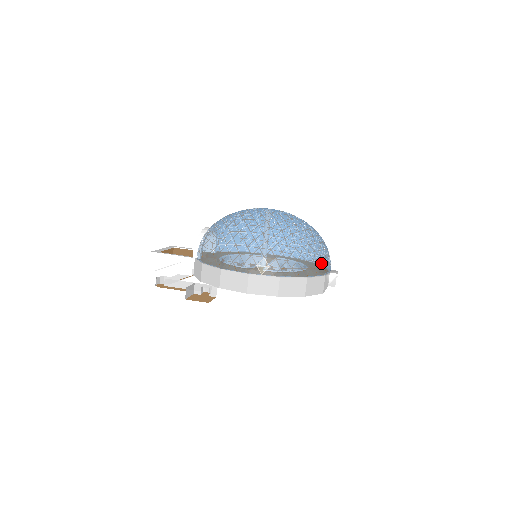
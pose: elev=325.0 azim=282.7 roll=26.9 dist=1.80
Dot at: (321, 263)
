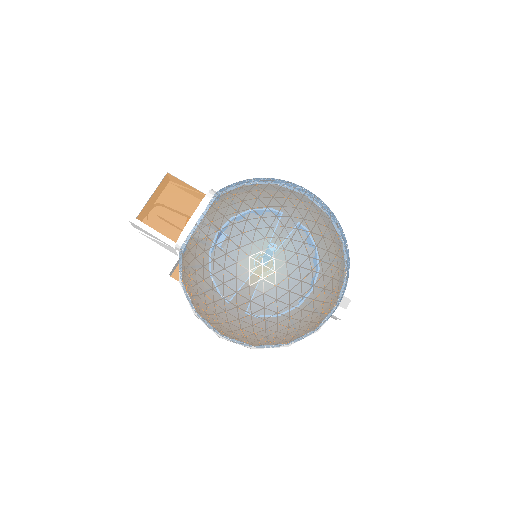
Dot at: (313, 331)
